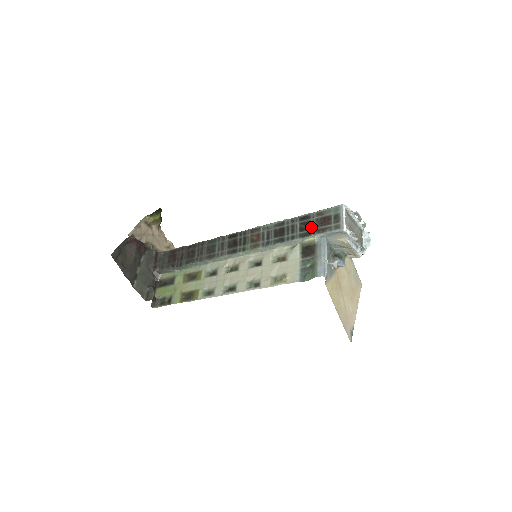
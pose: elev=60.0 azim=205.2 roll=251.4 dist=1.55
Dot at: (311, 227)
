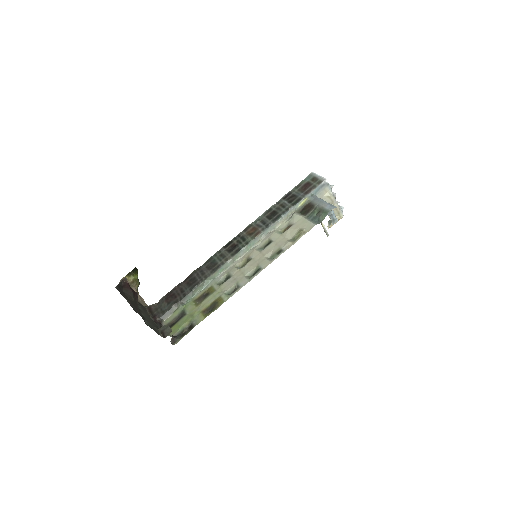
Dot at: (298, 195)
